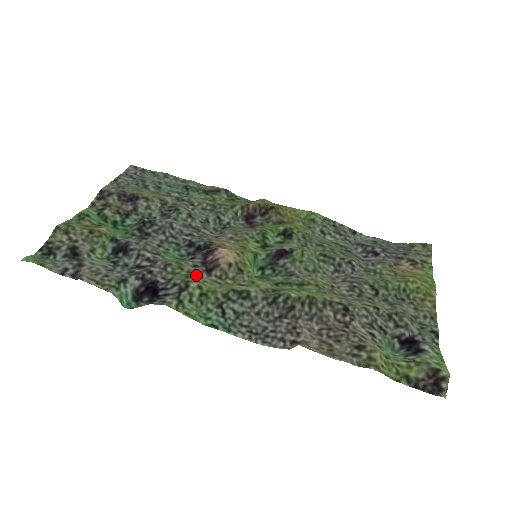
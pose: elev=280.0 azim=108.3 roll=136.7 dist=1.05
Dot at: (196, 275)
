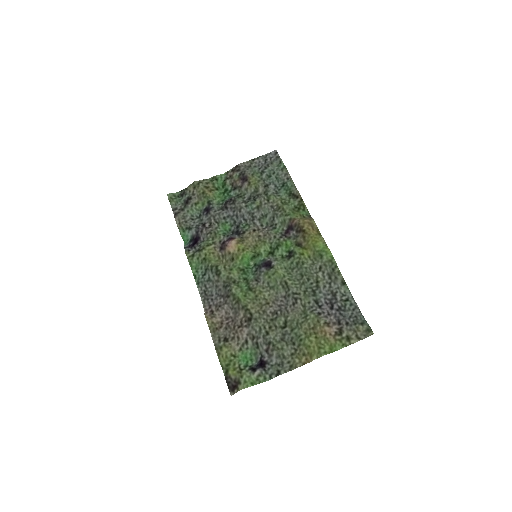
Dot at: (214, 247)
